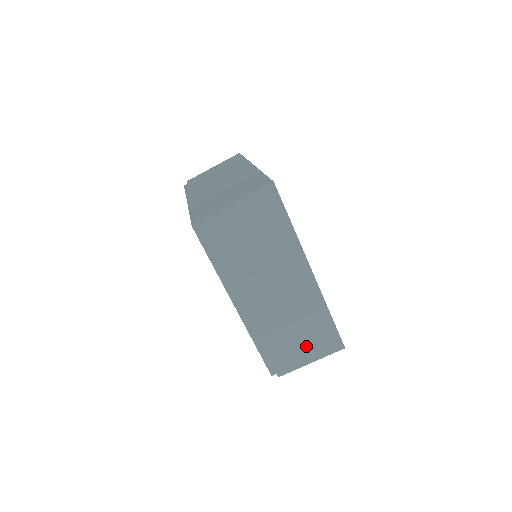
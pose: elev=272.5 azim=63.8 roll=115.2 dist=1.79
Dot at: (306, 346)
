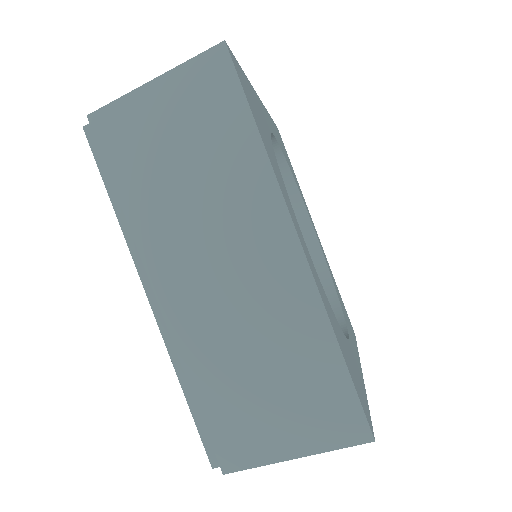
Dot at: (284, 414)
